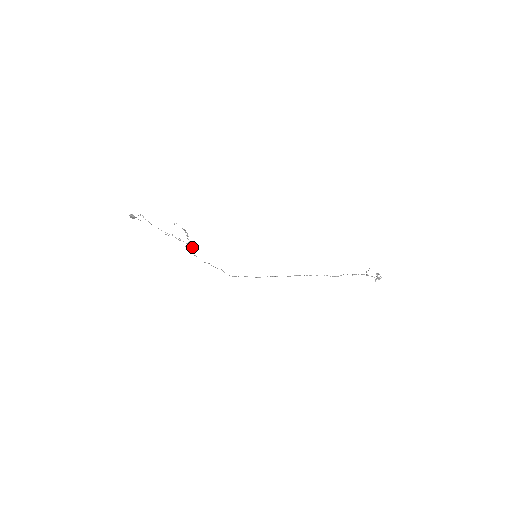
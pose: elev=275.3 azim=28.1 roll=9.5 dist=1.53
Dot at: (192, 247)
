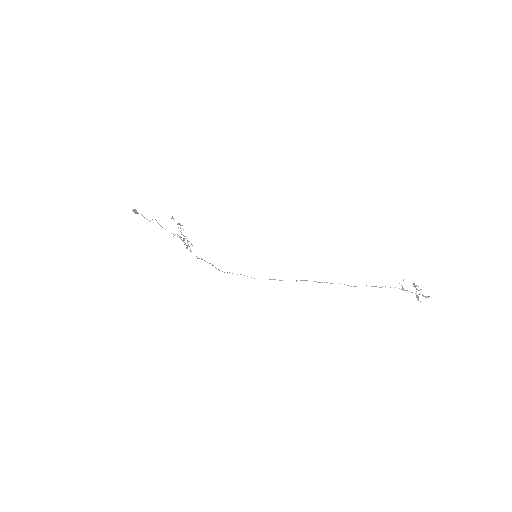
Dot at: (187, 242)
